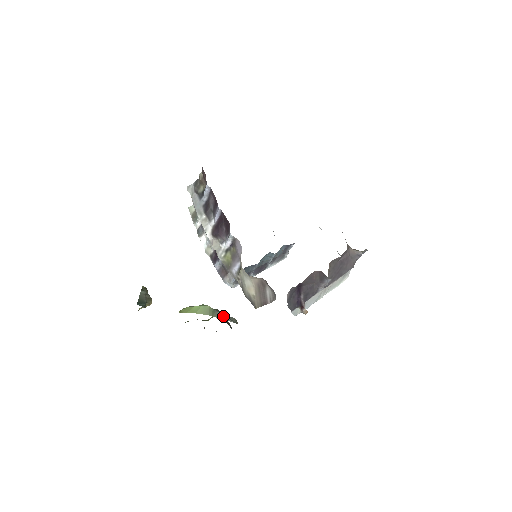
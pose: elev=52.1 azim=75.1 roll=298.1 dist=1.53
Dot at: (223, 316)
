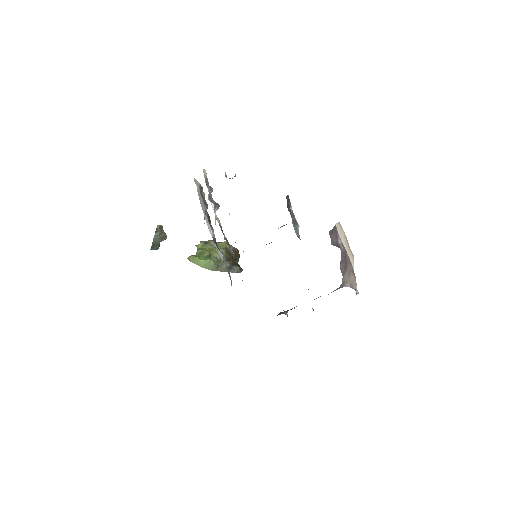
Dot at: (226, 269)
